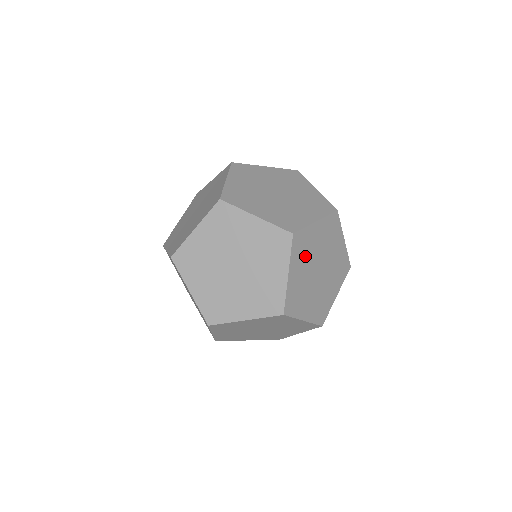
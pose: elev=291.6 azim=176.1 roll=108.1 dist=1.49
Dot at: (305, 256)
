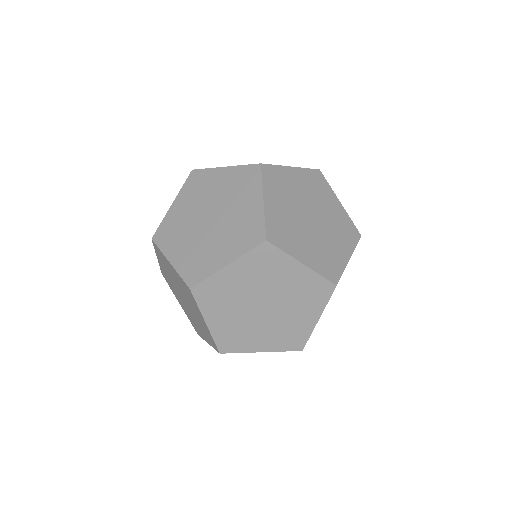
Dot at: (292, 232)
